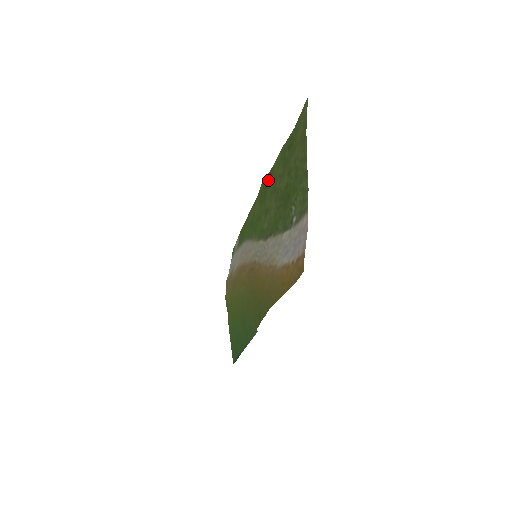
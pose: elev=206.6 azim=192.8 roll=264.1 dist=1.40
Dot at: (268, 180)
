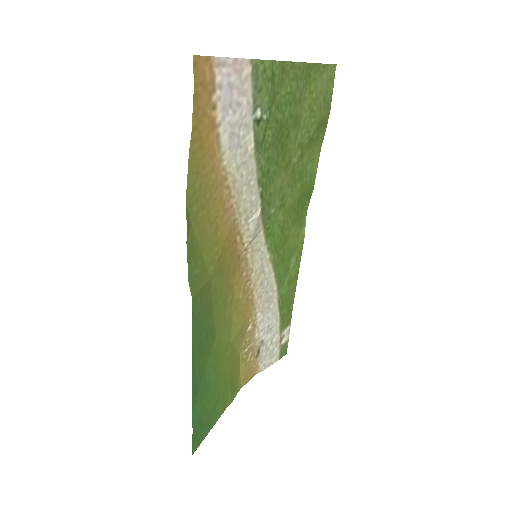
Dot at: (306, 193)
